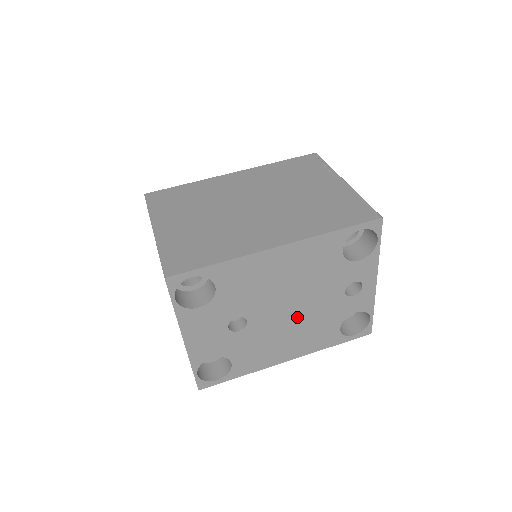
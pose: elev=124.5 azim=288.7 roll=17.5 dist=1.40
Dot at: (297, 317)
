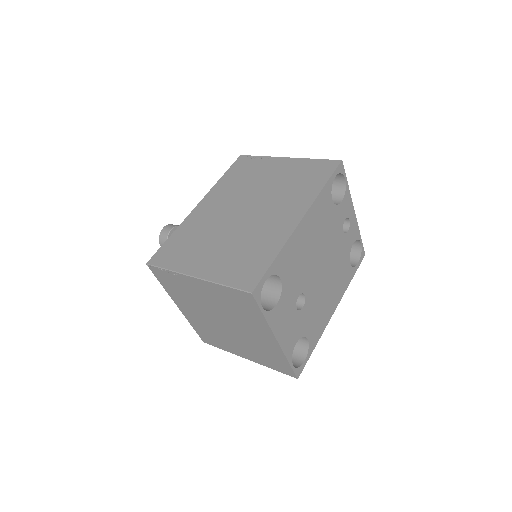
Dot at: (327, 271)
